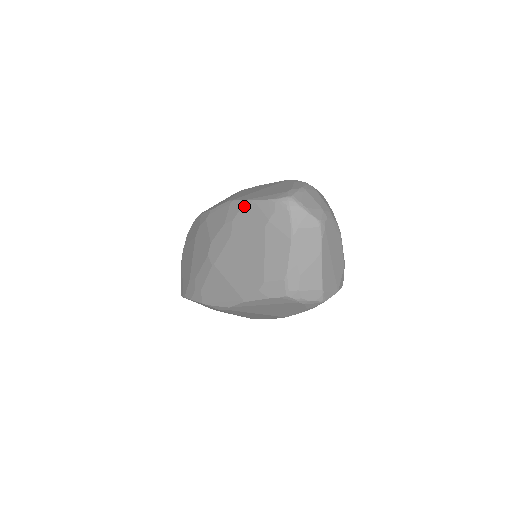
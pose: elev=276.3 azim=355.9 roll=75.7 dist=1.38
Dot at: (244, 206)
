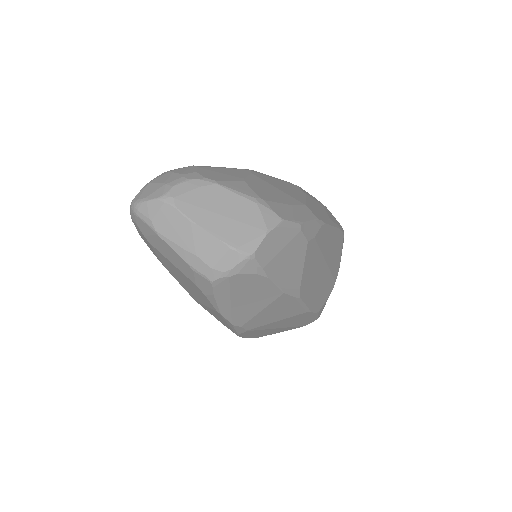
Dot at: occluded
